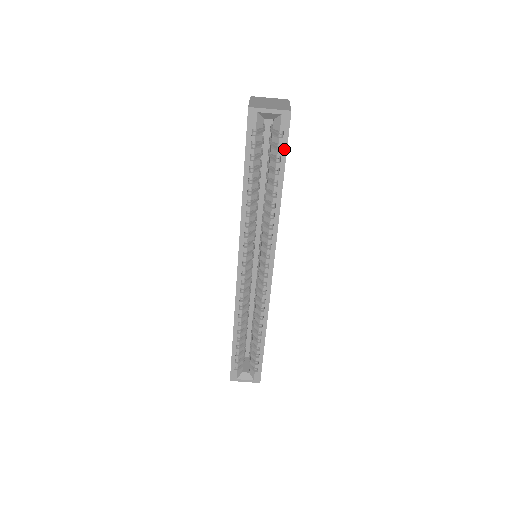
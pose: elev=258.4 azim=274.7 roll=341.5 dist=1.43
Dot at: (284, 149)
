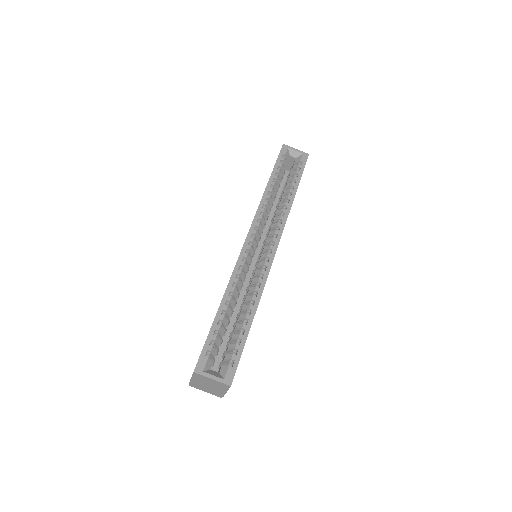
Dot at: (301, 171)
